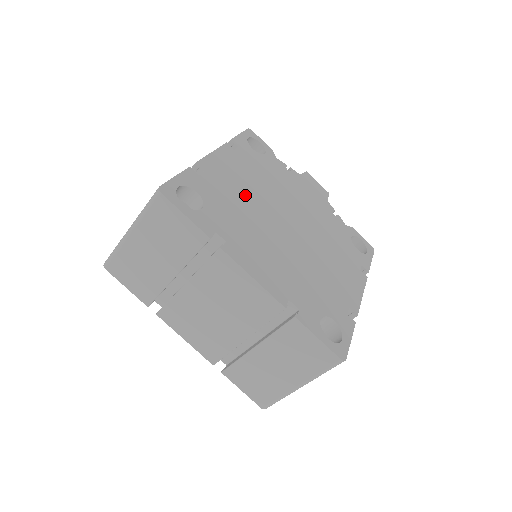
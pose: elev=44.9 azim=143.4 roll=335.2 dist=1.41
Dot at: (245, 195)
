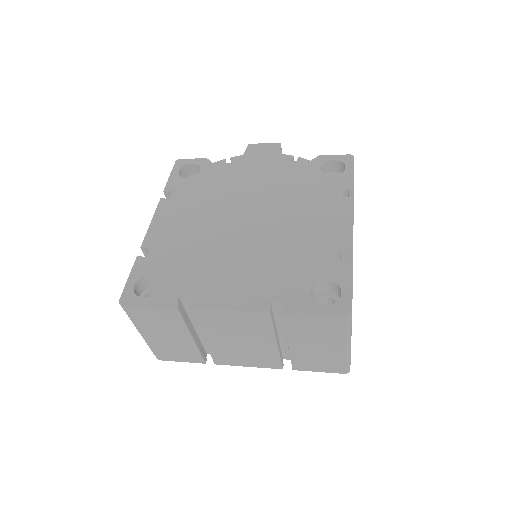
Dot at: (194, 234)
